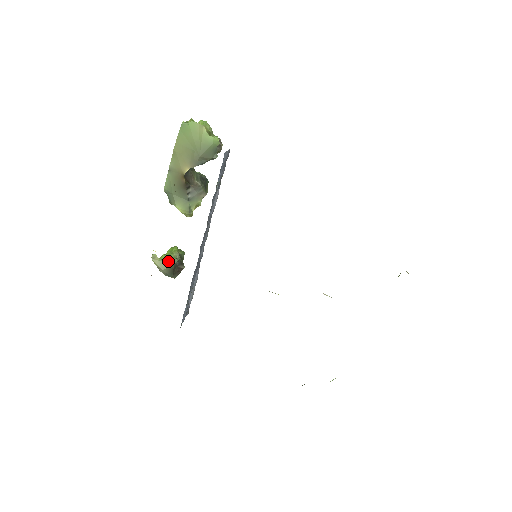
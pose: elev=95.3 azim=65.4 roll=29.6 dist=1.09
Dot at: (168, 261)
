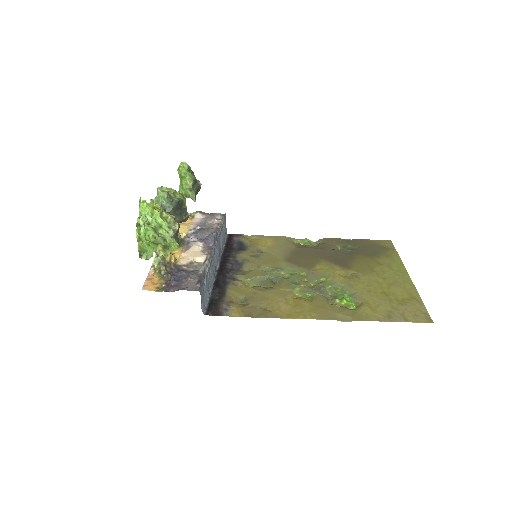
Dot at: (188, 197)
